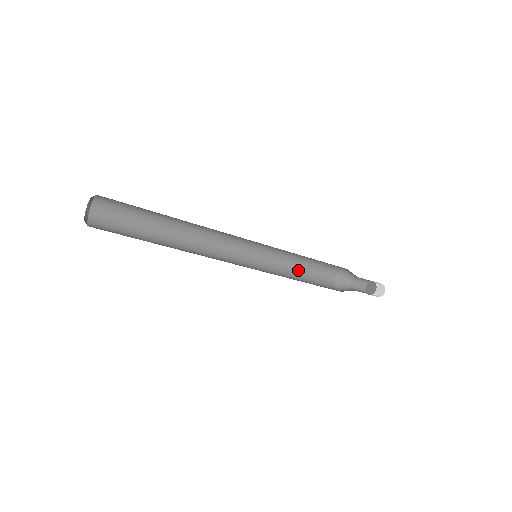
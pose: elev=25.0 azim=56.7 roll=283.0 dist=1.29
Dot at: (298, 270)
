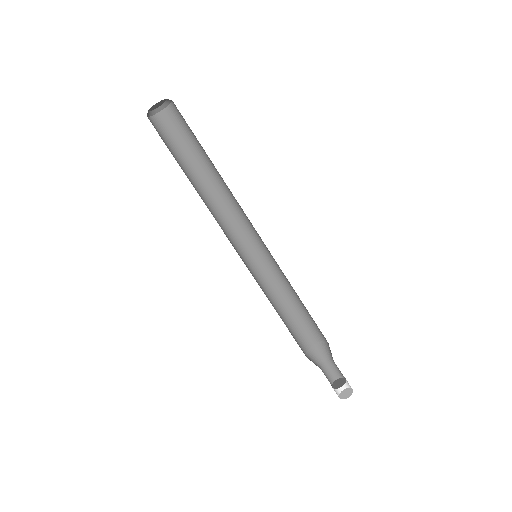
Dot at: occluded
